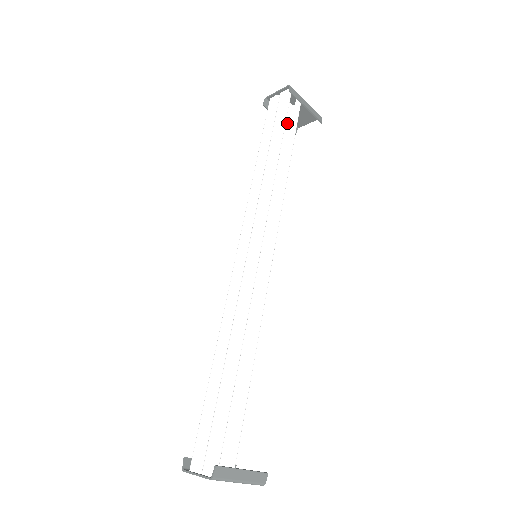
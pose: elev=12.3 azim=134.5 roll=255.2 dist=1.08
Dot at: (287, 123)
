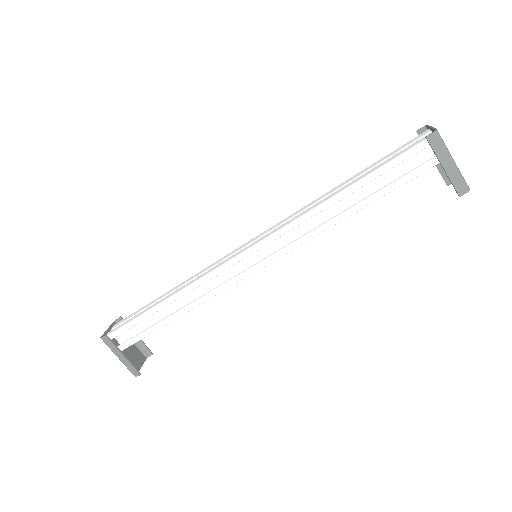
Dot at: (413, 168)
